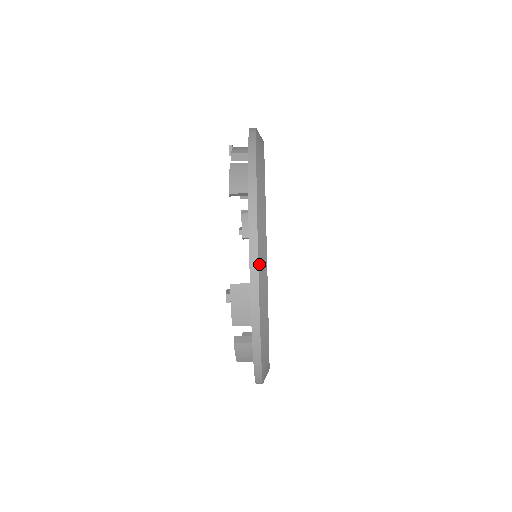
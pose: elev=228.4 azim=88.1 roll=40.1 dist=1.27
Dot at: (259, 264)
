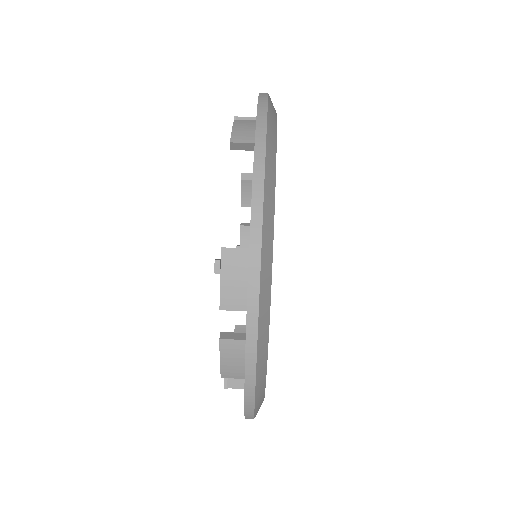
Dot at: occluded
